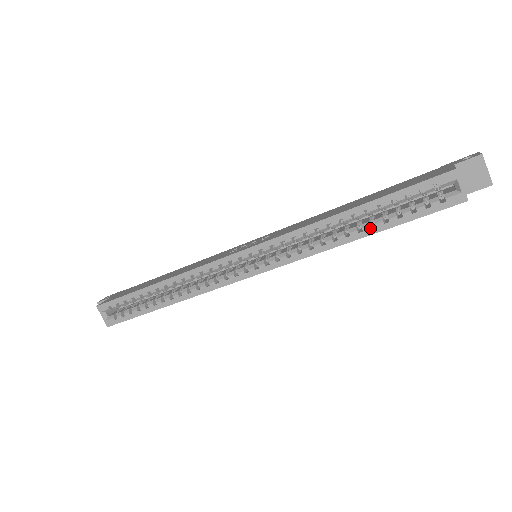
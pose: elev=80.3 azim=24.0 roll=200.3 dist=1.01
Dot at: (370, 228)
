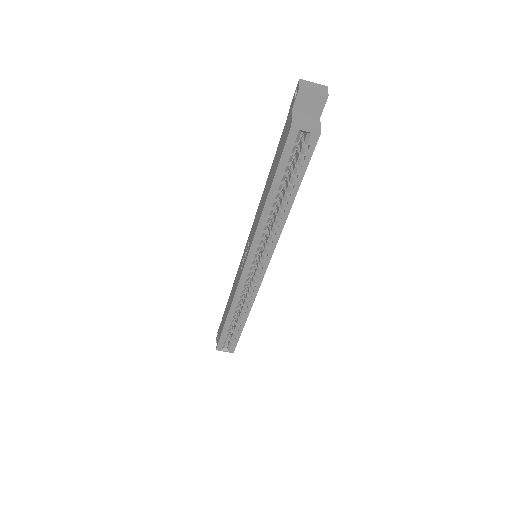
Dot at: (289, 197)
